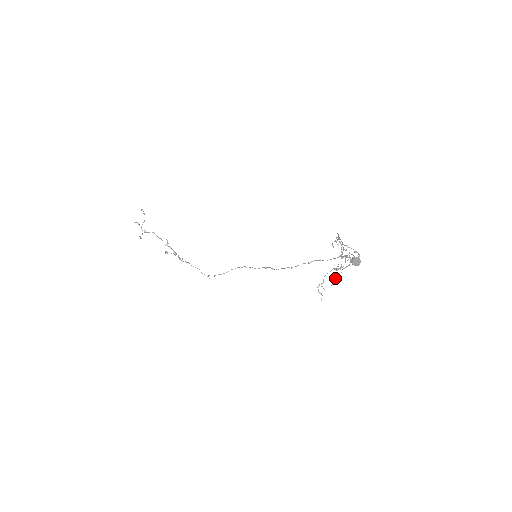
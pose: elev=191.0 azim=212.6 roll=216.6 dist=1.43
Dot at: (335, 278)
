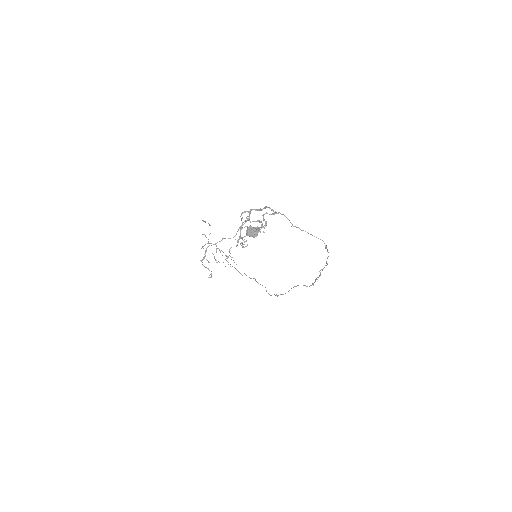
Dot at: (229, 252)
